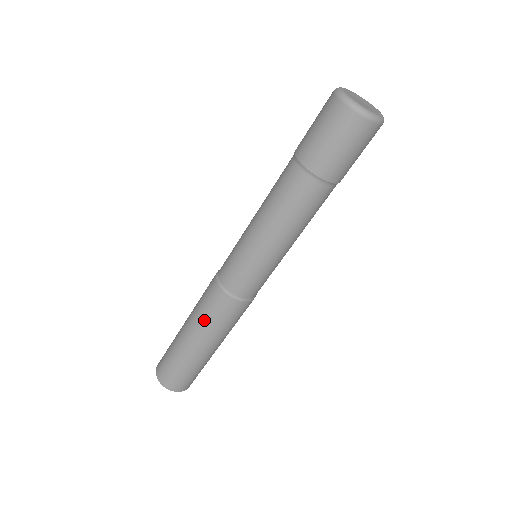
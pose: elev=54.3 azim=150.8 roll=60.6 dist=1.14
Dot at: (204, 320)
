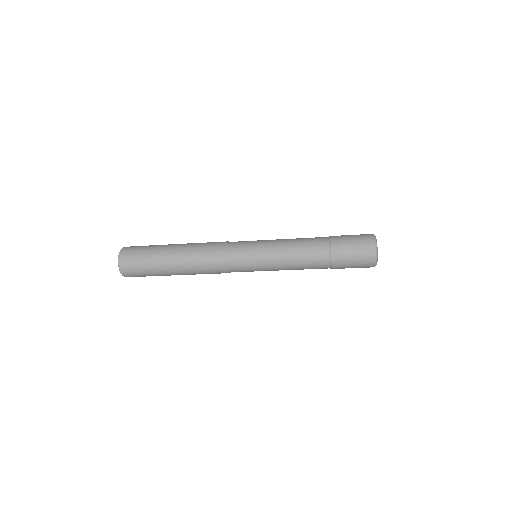
Dot at: occluded
